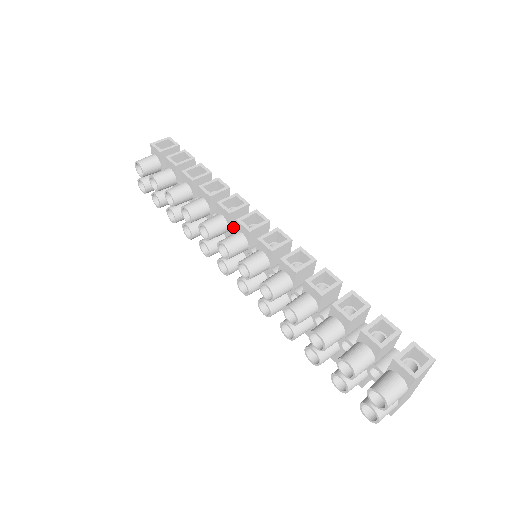
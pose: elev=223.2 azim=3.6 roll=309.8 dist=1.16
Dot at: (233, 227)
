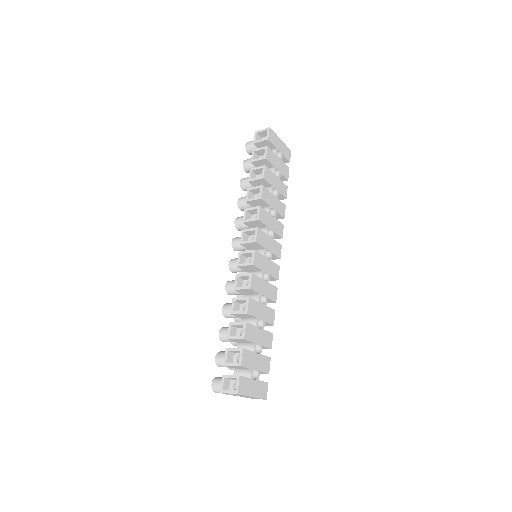
Dot at: occluded
